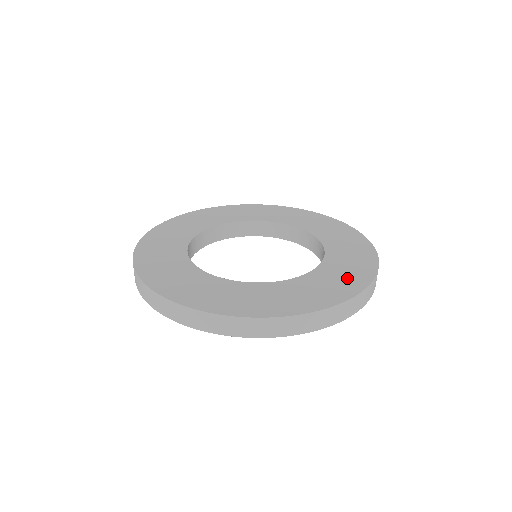
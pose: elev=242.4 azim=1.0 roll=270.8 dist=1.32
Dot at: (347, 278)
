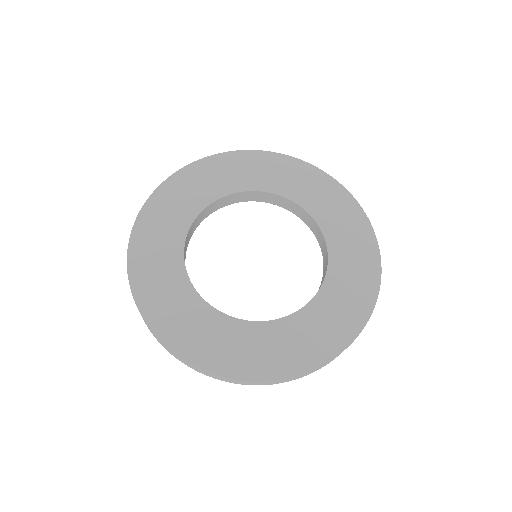
Dot at: (298, 350)
